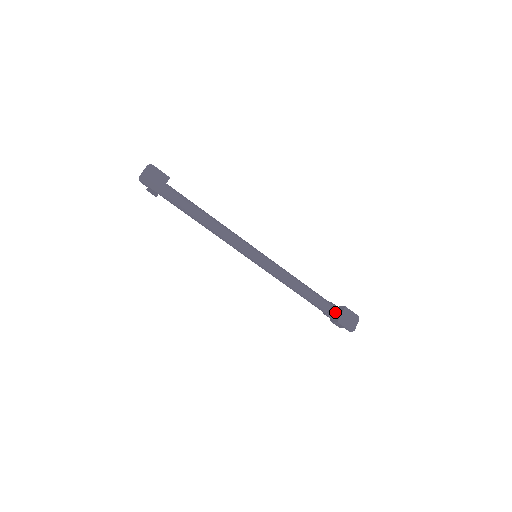
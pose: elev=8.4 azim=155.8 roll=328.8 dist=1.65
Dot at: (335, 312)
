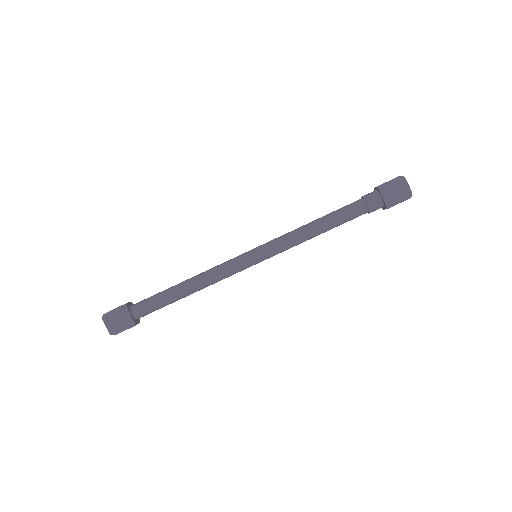
Dot at: (375, 203)
